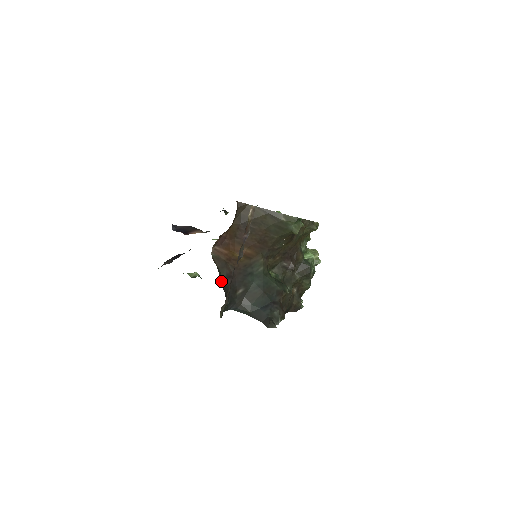
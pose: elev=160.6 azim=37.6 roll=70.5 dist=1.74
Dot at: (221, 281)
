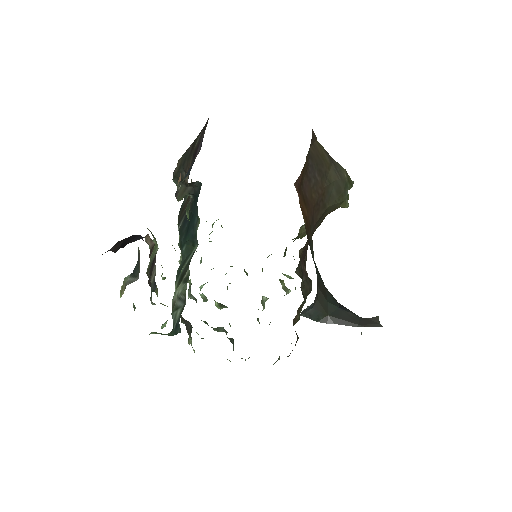
Dot at: occluded
